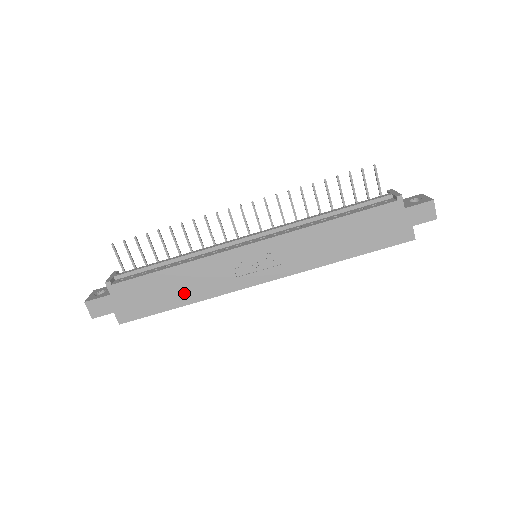
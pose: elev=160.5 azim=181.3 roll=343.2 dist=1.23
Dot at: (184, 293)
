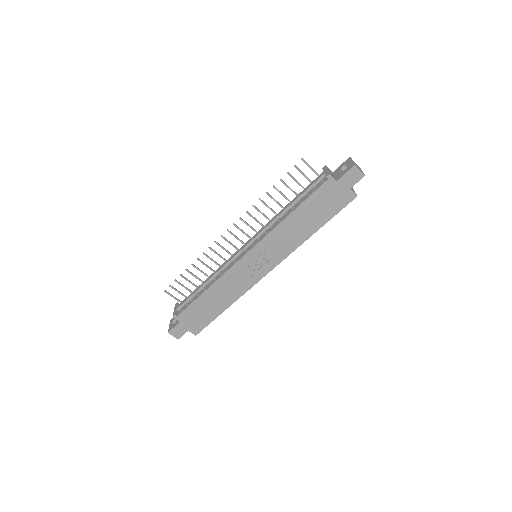
Dot at: (223, 301)
